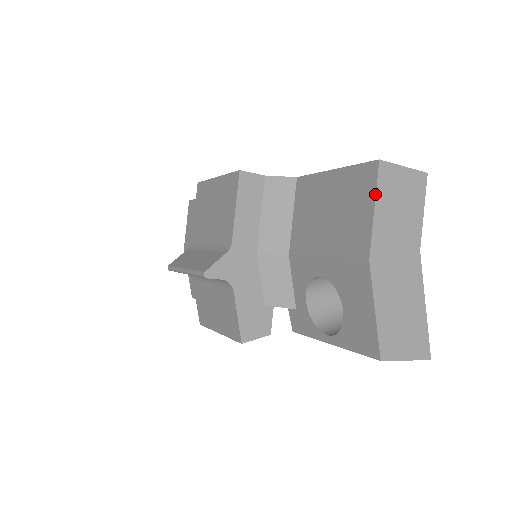
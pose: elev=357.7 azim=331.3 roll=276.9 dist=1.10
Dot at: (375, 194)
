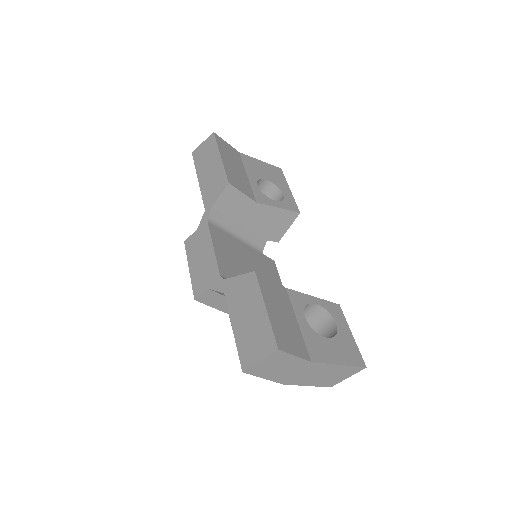
Dot at: occluded
